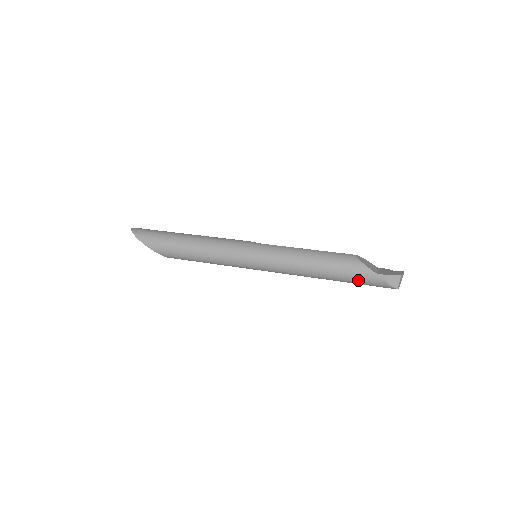
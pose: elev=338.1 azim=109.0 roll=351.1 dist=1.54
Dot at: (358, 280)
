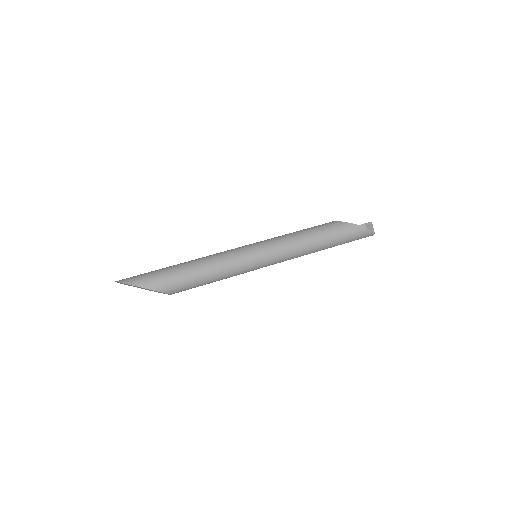
Dot at: (348, 237)
